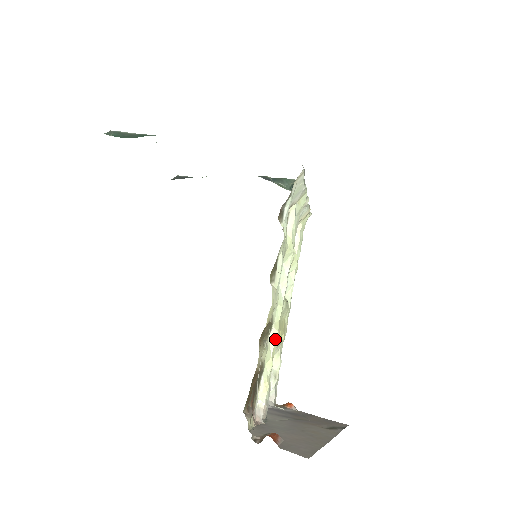
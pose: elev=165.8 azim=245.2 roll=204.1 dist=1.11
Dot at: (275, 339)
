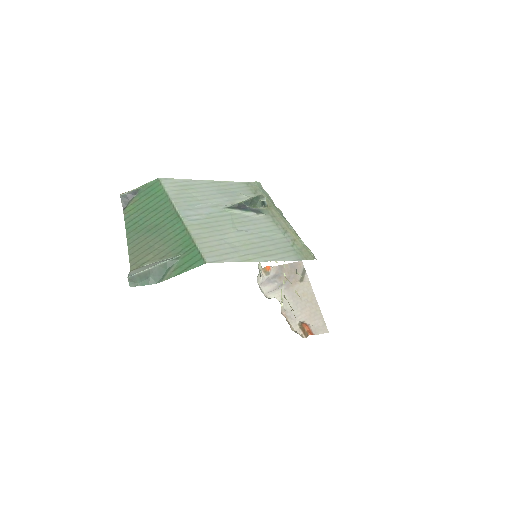
Dot at: occluded
